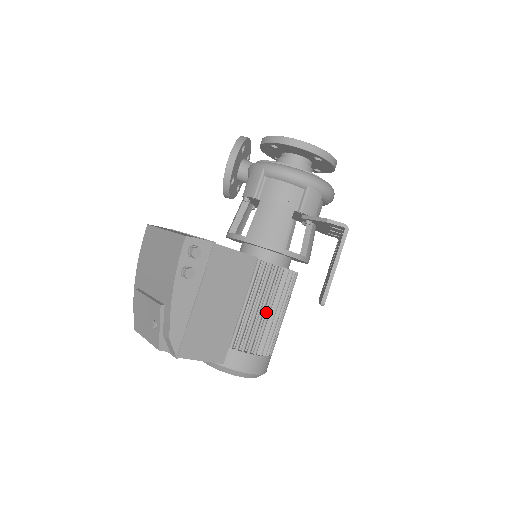
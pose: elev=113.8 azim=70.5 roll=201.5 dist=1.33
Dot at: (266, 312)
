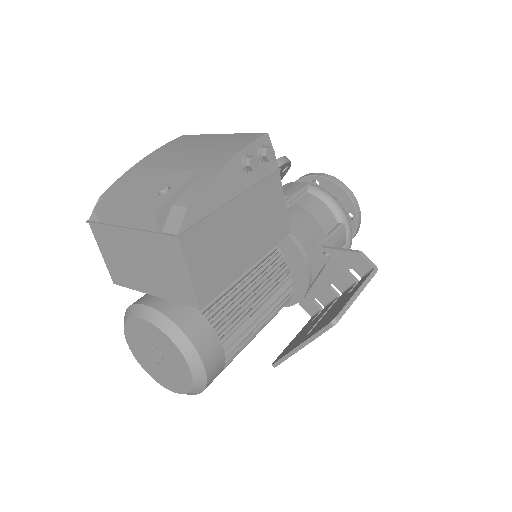
Dot at: (256, 304)
